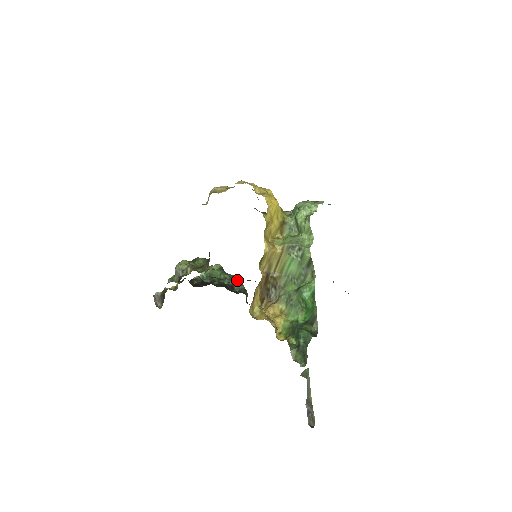
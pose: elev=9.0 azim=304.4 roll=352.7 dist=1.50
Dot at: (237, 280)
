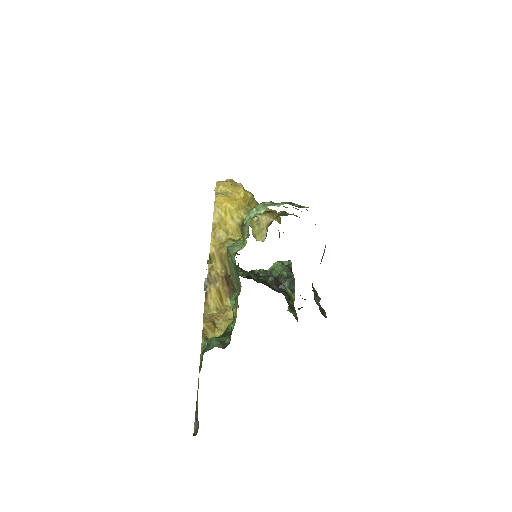
Dot at: (292, 279)
